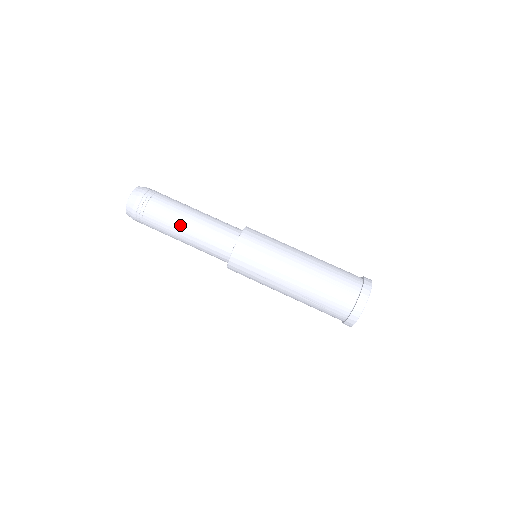
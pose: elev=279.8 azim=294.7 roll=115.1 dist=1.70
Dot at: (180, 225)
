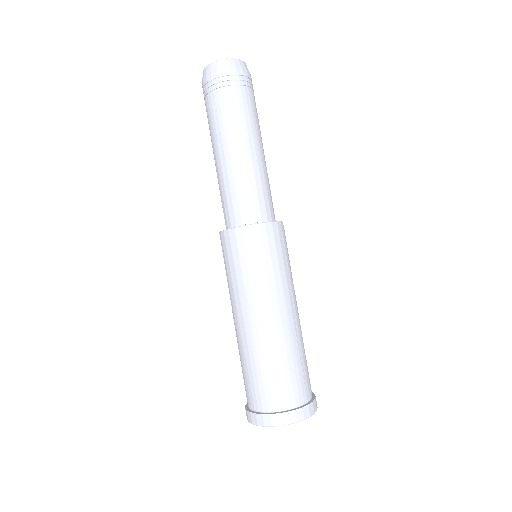
Dot at: (249, 140)
